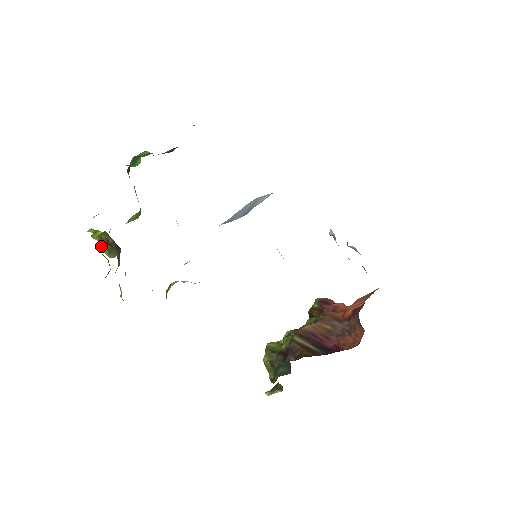
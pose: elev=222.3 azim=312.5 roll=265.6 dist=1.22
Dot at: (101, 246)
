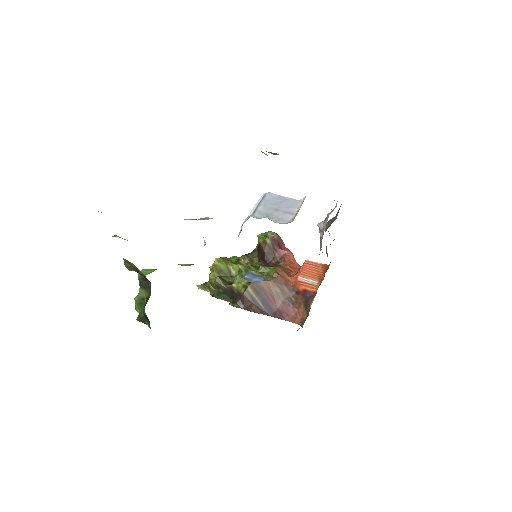
Dot at: (125, 264)
